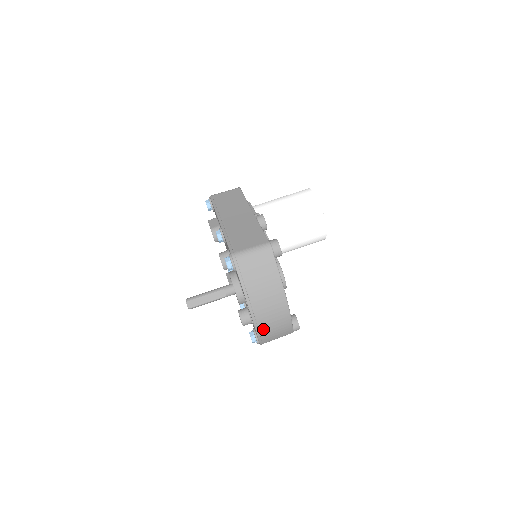
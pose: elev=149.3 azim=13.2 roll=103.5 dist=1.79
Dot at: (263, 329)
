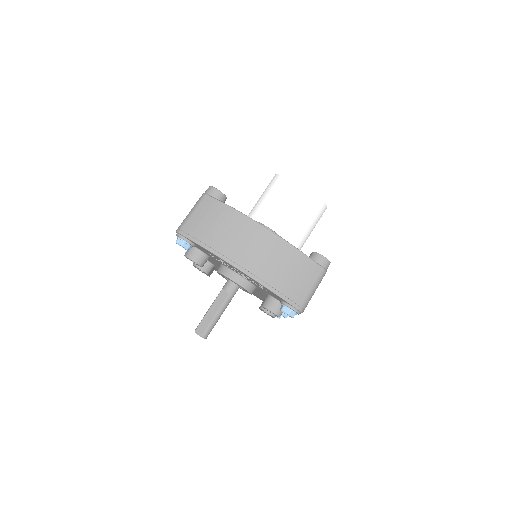
Dot at: (271, 279)
